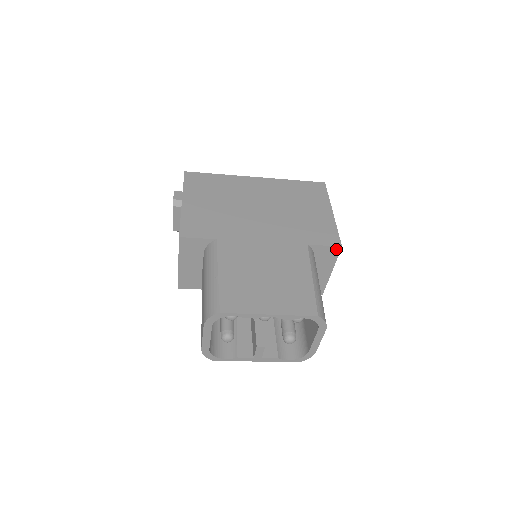
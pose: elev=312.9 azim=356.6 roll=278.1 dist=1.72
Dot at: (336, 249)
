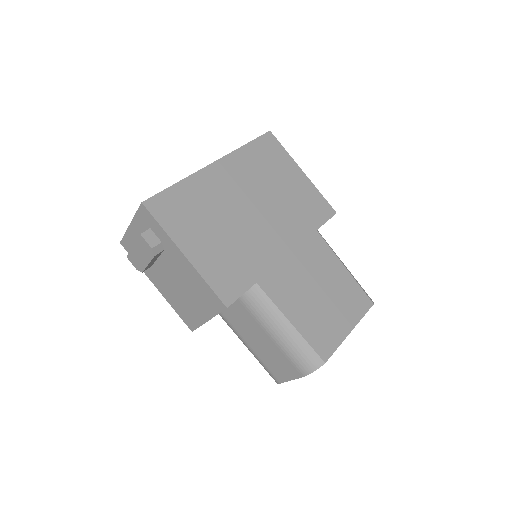
Dot at: occluded
